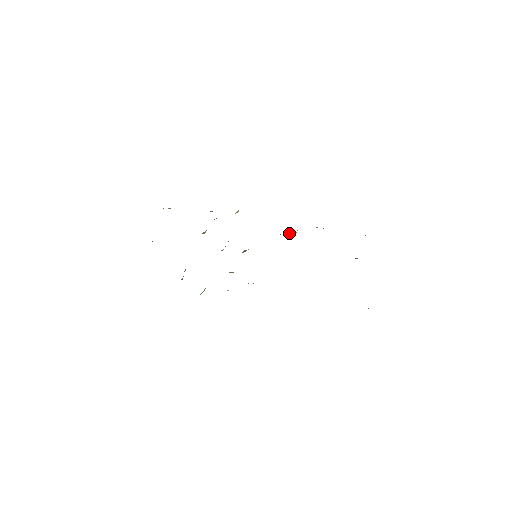
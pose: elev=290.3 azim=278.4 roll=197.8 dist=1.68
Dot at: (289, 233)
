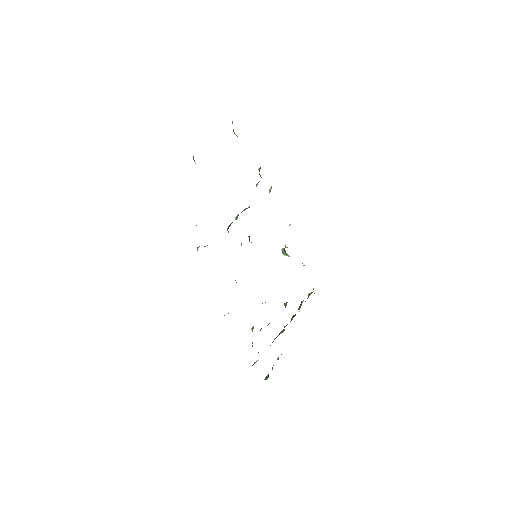
Dot at: occluded
